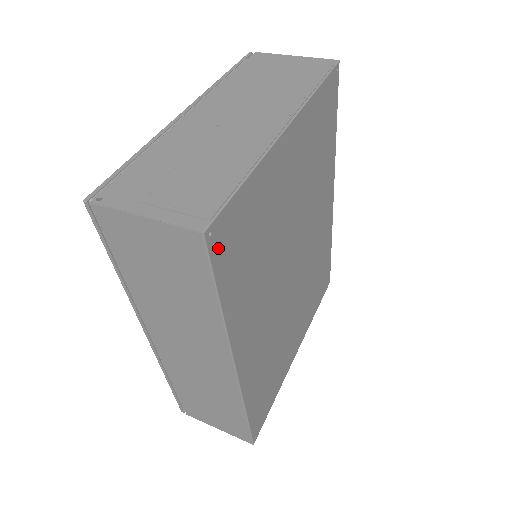
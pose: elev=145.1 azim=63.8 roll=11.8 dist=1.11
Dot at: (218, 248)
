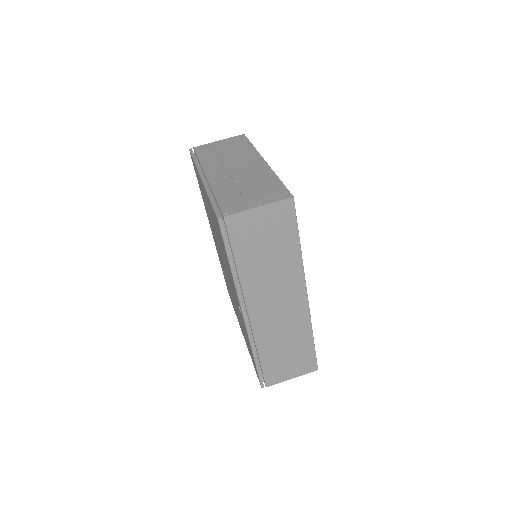
Dot at: occluded
